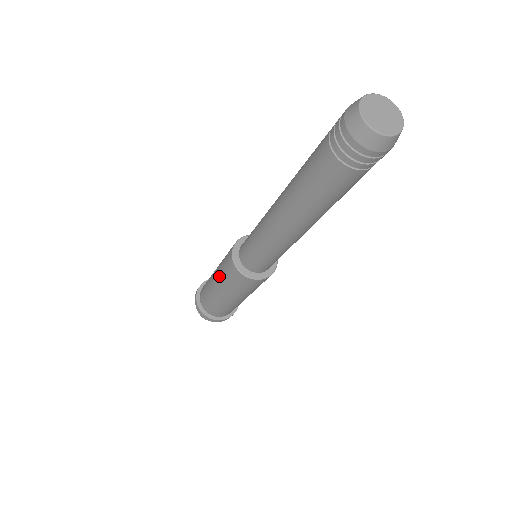
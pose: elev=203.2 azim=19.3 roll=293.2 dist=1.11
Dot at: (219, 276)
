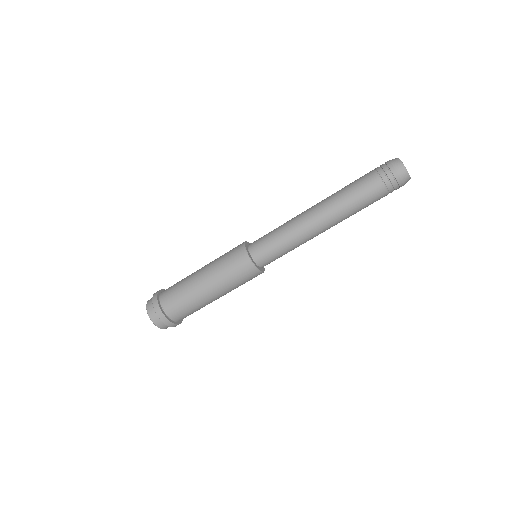
Dot at: (214, 262)
